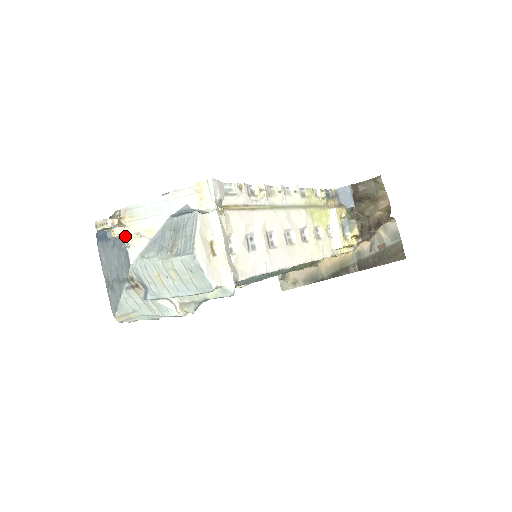
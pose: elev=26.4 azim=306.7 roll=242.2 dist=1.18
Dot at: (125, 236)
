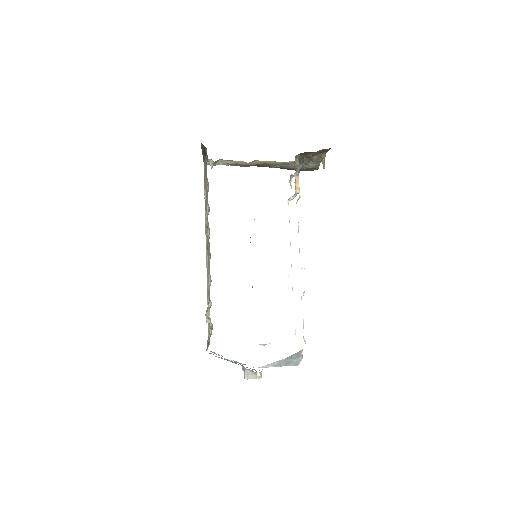
Dot at: occluded
